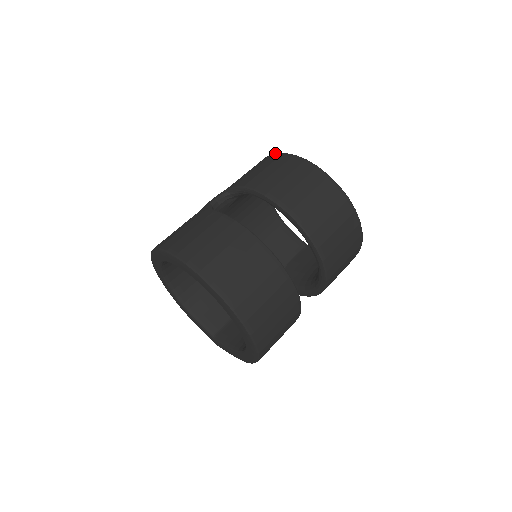
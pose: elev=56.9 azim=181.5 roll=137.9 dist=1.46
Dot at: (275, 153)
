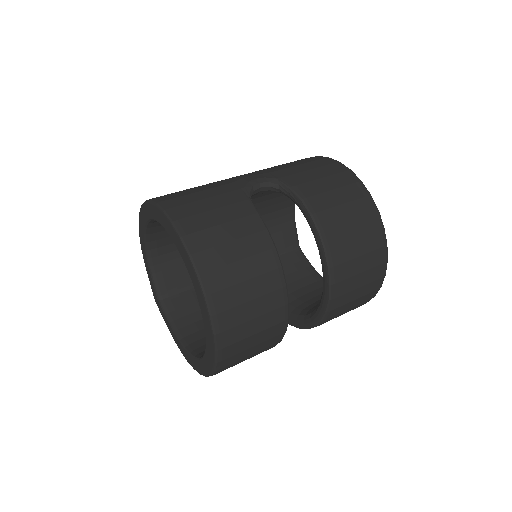
Dot at: (351, 170)
